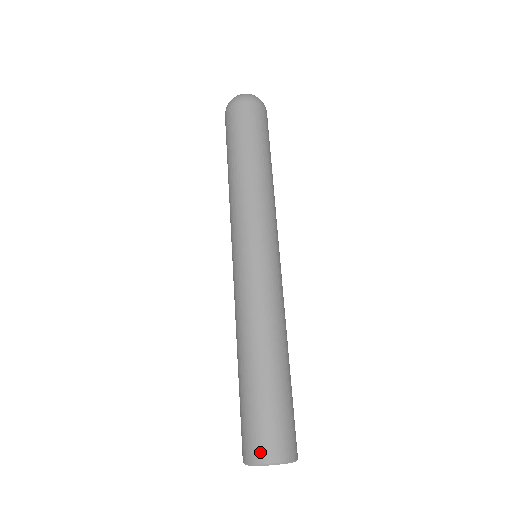
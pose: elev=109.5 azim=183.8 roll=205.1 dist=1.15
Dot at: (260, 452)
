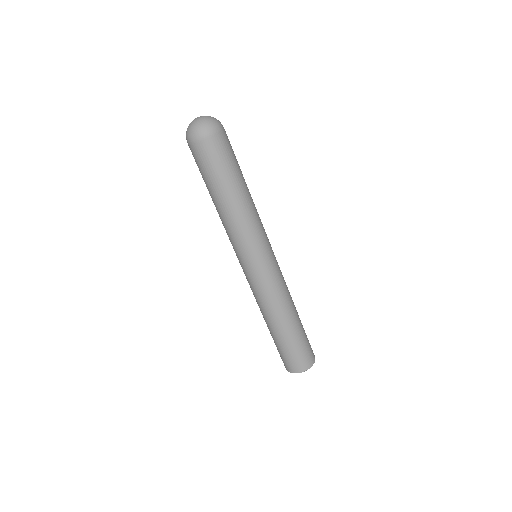
Dot at: (288, 368)
